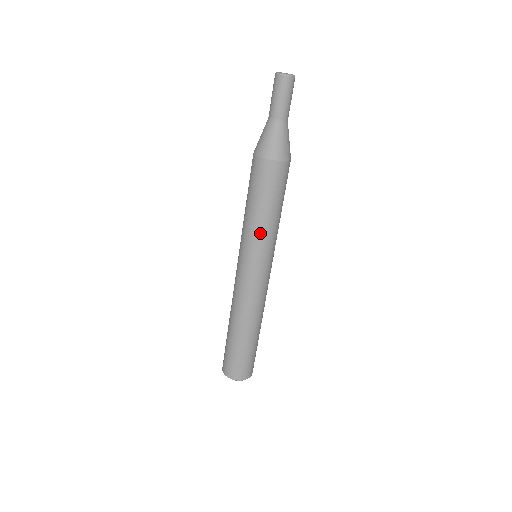
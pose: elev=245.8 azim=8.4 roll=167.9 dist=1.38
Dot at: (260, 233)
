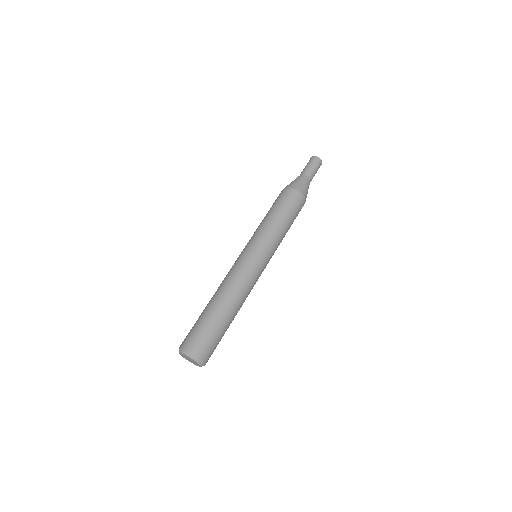
Dot at: (270, 230)
